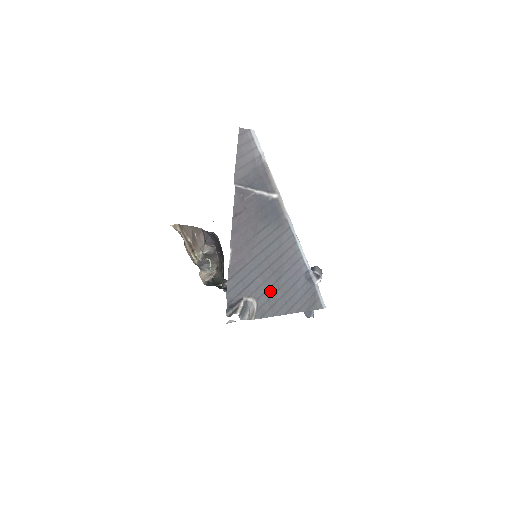
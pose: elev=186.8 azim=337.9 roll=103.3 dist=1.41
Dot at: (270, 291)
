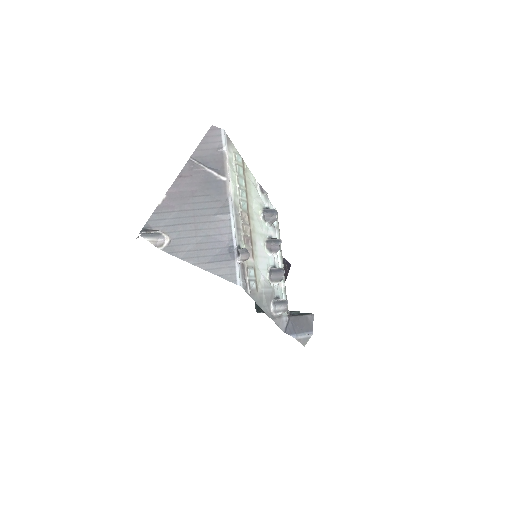
Dot at: (186, 240)
